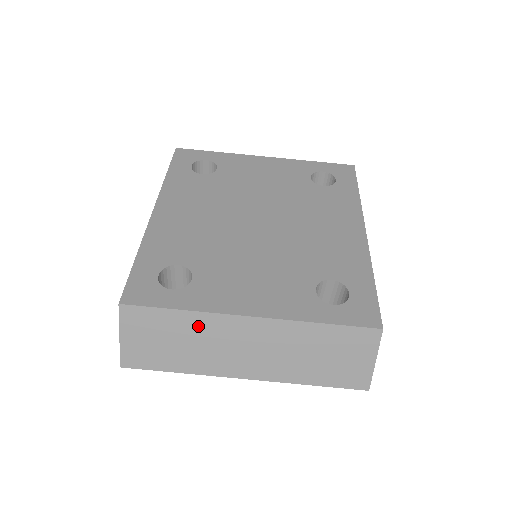
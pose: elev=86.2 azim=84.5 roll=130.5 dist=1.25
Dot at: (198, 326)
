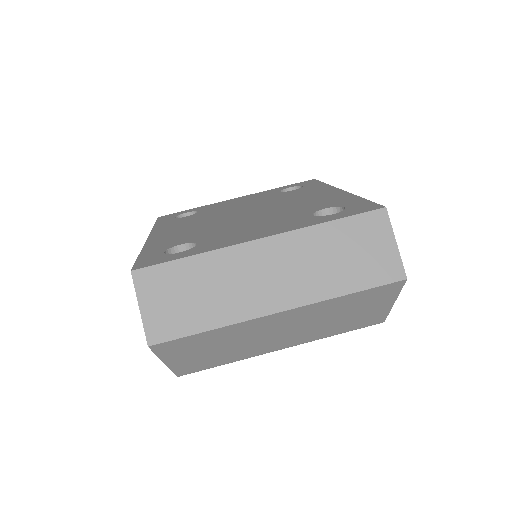
Dot at: (214, 267)
